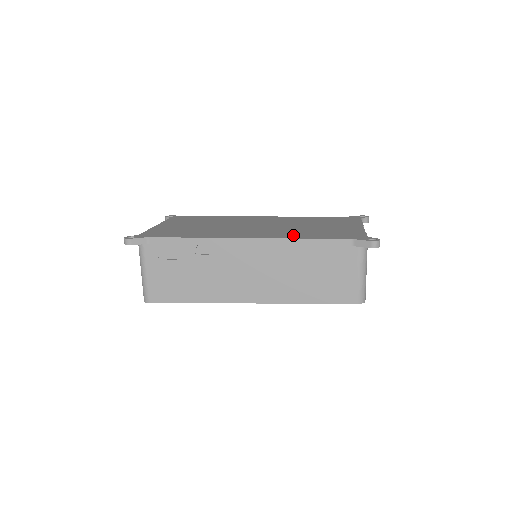
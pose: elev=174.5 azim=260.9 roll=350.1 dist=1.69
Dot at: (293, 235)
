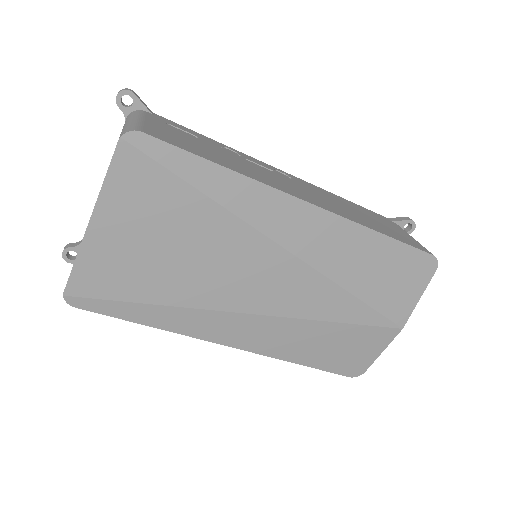
Dot at: occluded
